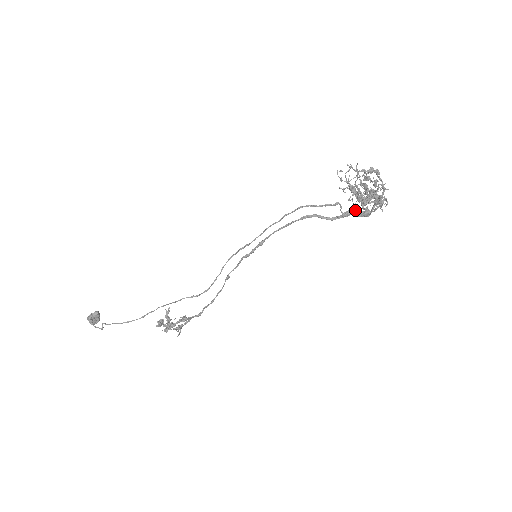
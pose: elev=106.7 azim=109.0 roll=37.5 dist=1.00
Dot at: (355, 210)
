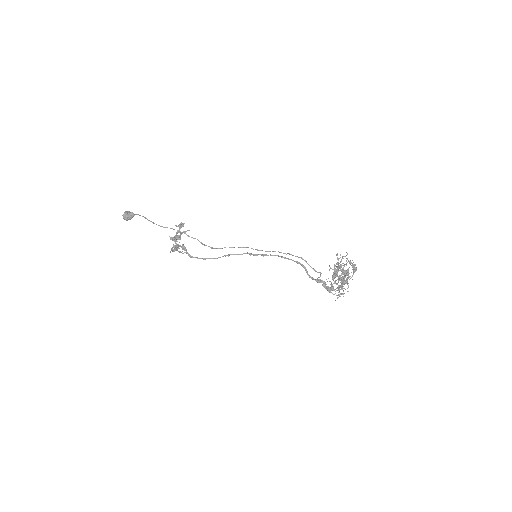
Dot at: occluded
